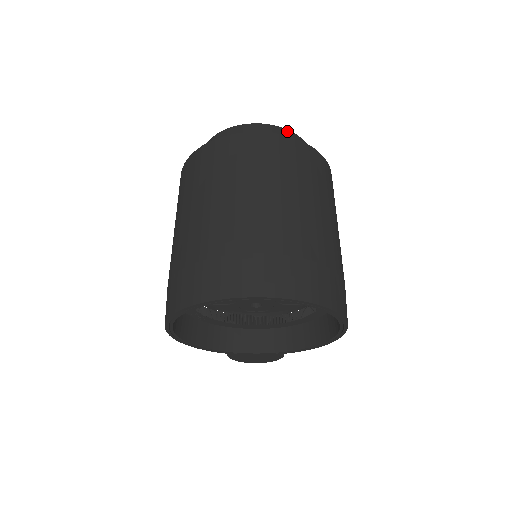
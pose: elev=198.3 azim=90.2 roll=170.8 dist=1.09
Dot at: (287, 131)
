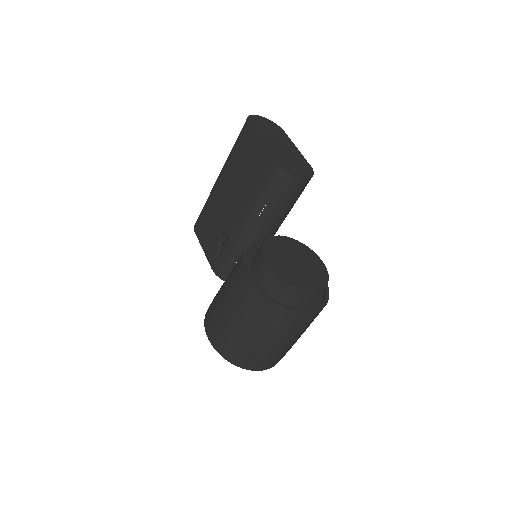
Dot at: occluded
